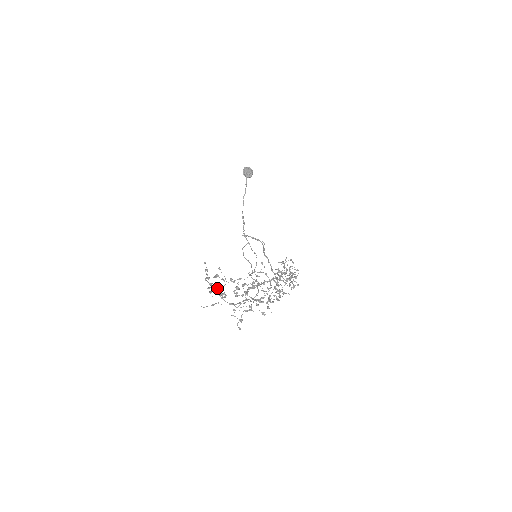
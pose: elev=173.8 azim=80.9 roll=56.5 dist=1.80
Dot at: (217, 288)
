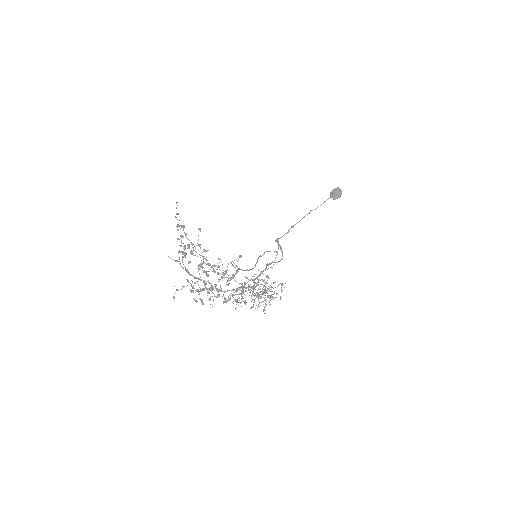
Dot at: occluded
